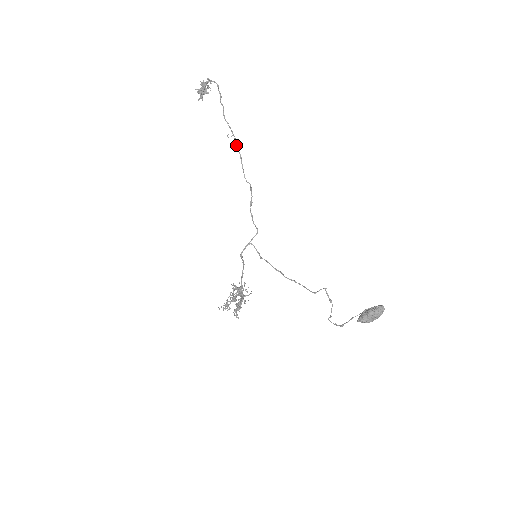
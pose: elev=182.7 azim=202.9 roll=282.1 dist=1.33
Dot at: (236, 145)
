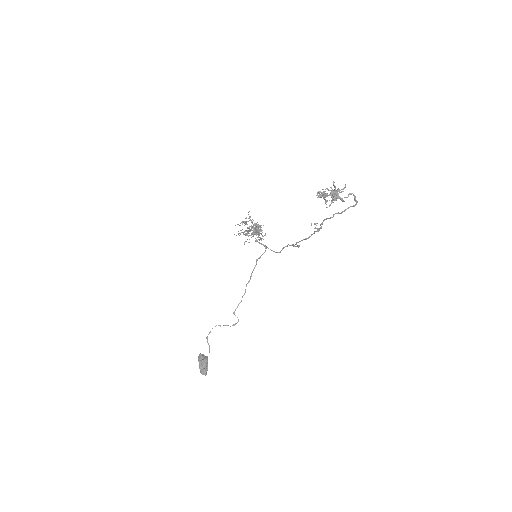
Dot at: occluded
